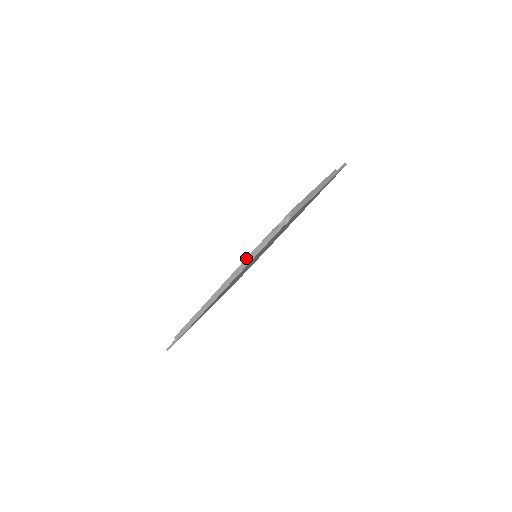
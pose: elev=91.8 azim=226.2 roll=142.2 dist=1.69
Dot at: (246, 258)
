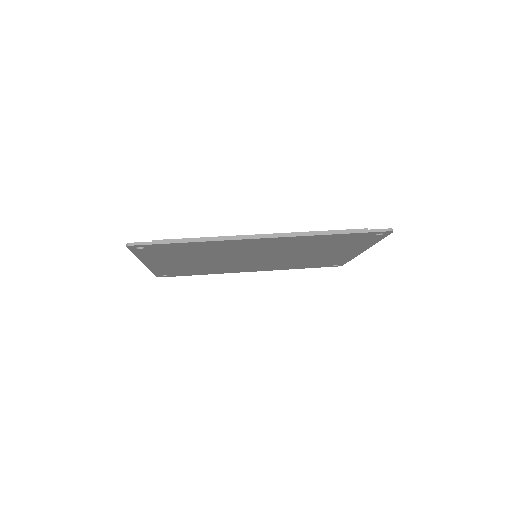
Dot at: occluded
